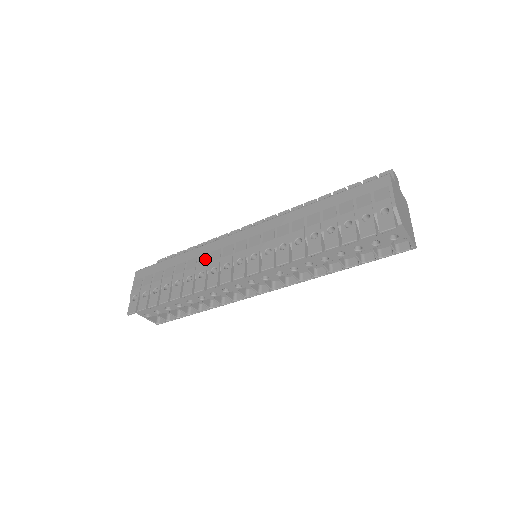
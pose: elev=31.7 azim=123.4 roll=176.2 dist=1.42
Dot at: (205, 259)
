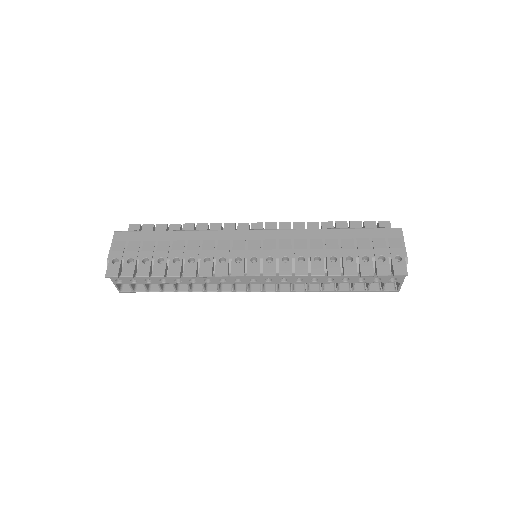
Dot at: (211, 245)
